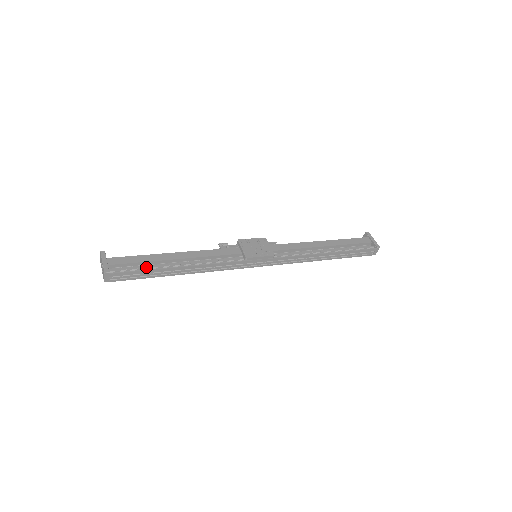
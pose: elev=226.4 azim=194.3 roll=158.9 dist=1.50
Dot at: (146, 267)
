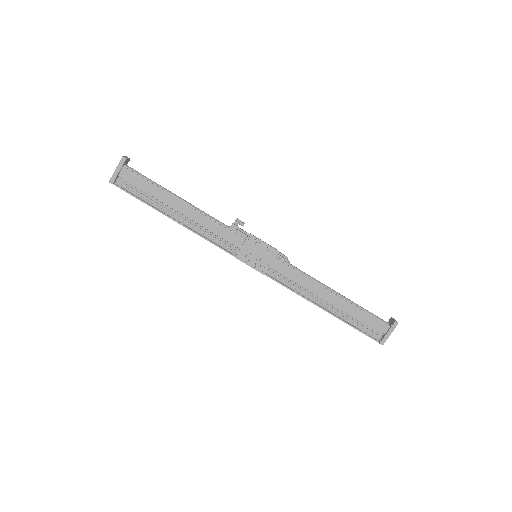
Dot at: (148, 198)
